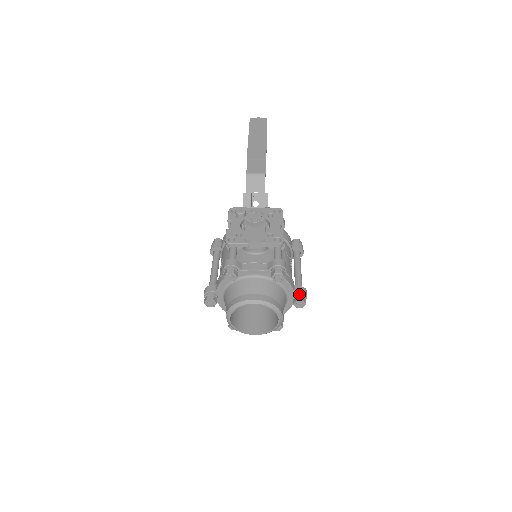
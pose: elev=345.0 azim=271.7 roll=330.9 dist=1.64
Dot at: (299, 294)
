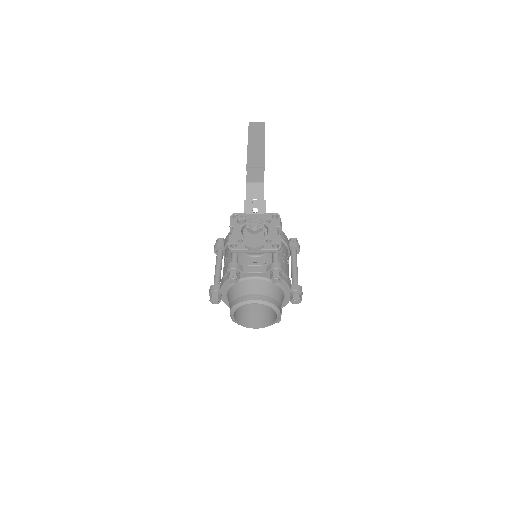
Dot at: (295, 292)
